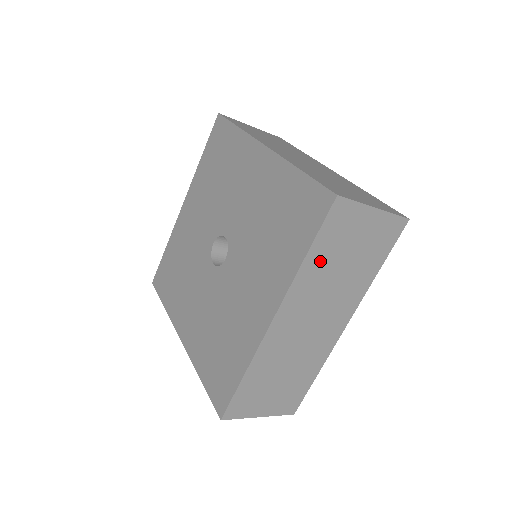
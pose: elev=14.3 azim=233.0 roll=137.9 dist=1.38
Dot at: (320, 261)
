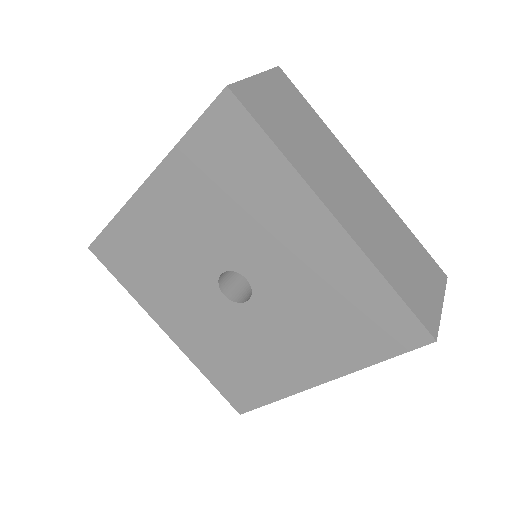
Dot at: occluded
